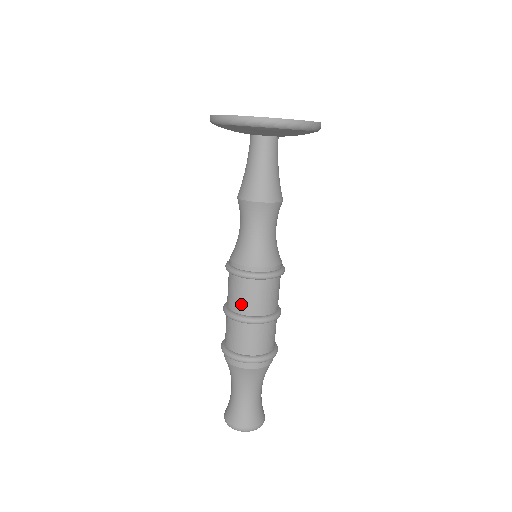
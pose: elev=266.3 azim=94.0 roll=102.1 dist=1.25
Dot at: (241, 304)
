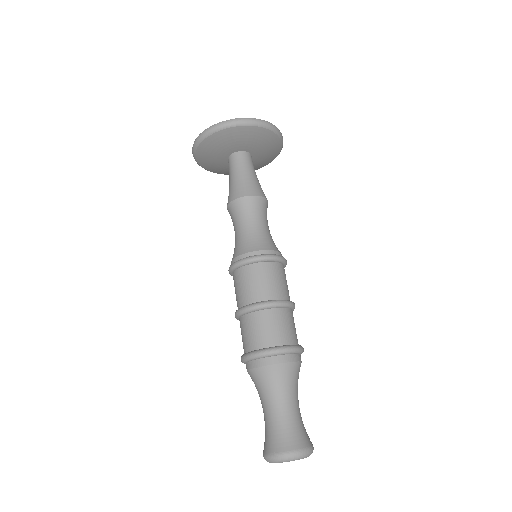
Dot at: (249, 293)
